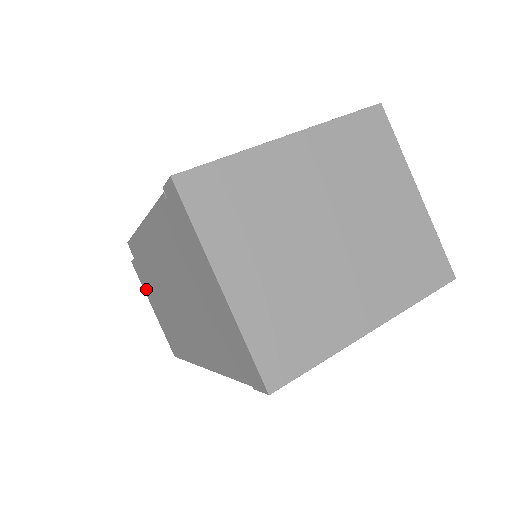
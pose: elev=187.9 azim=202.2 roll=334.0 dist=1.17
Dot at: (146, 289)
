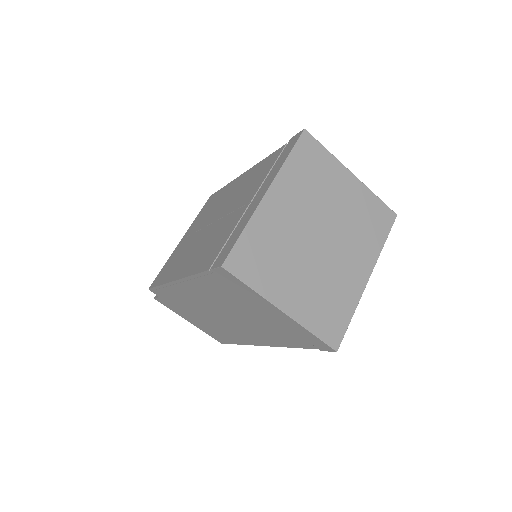
Dot at: (178, 312)
